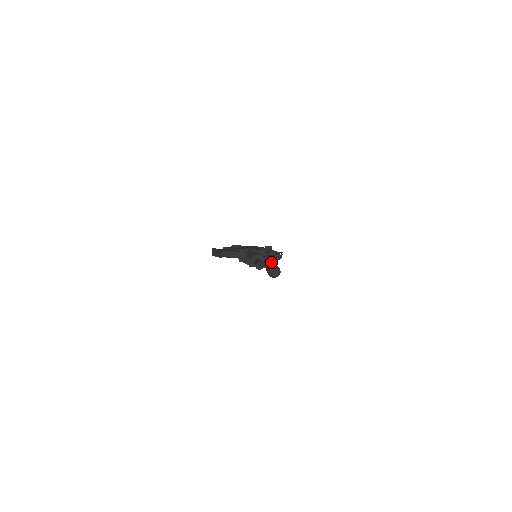
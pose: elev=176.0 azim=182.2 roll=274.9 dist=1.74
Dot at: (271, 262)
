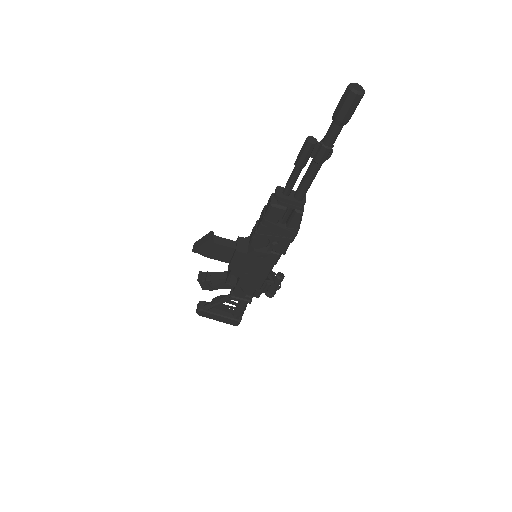
Dot at: occluded
